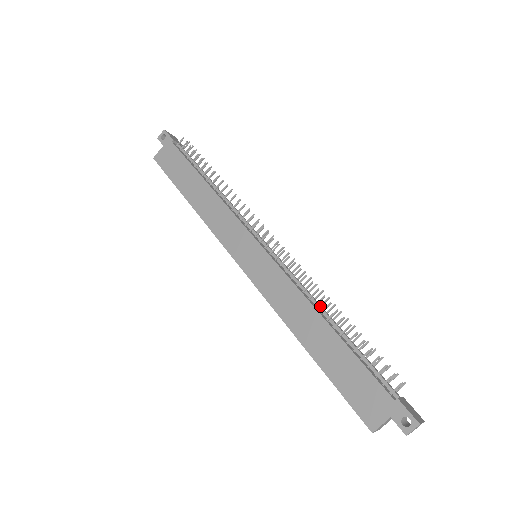
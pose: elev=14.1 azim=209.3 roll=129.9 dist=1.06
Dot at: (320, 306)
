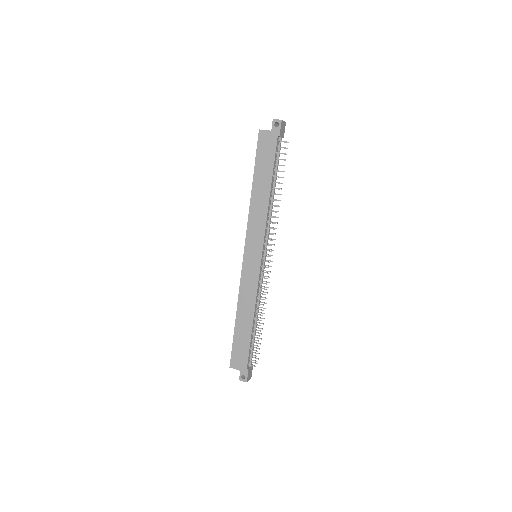
Dot at: (258, 310)
